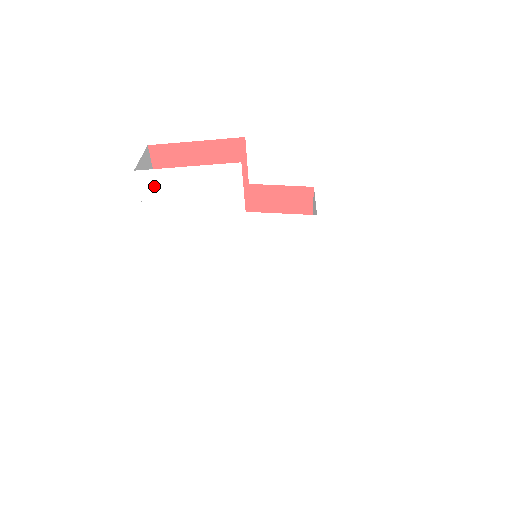
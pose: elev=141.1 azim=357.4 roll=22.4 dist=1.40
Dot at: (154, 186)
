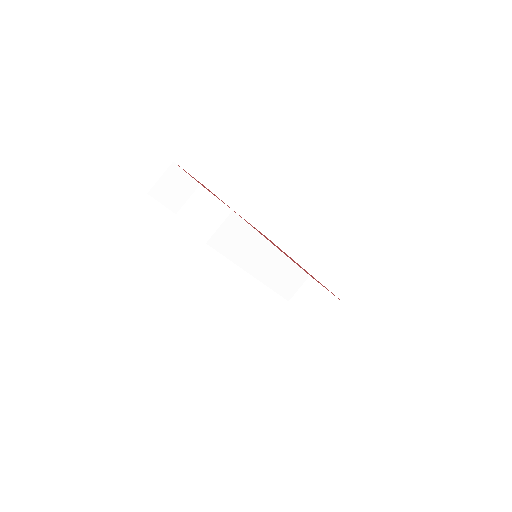
Dot at: occluded
